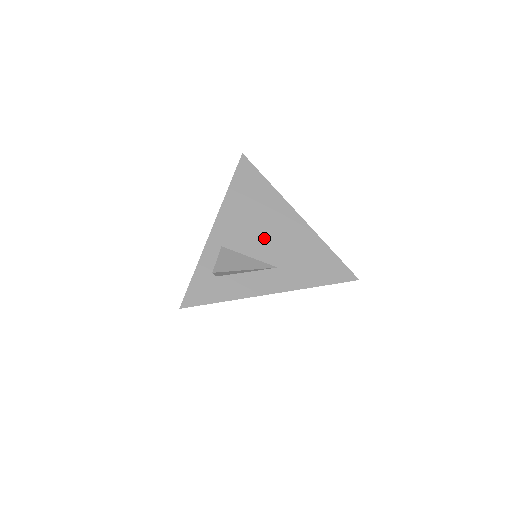
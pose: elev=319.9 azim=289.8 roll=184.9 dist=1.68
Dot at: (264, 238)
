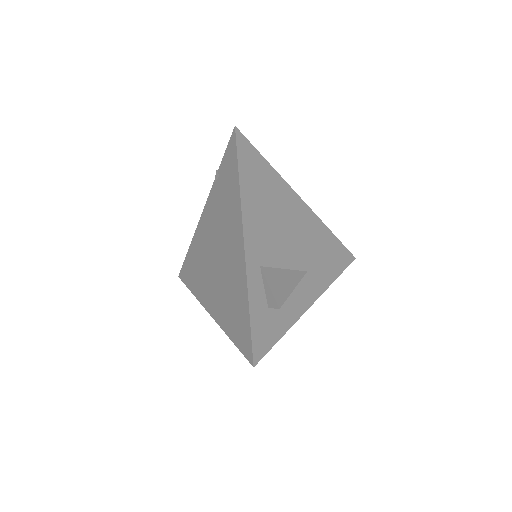
Dot at: (288, 240)
